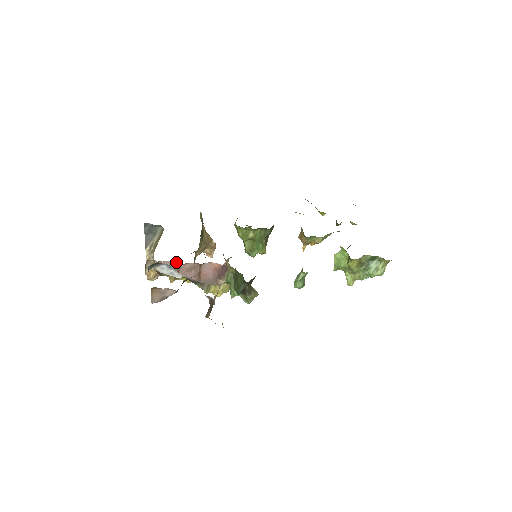
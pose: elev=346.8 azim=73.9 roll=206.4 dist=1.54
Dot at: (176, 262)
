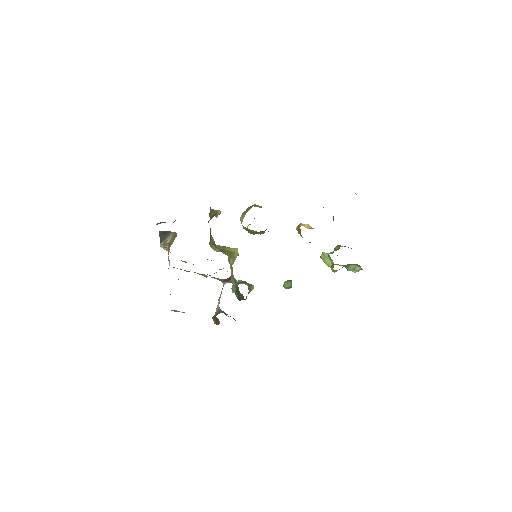
Dot at: (189, 271)
